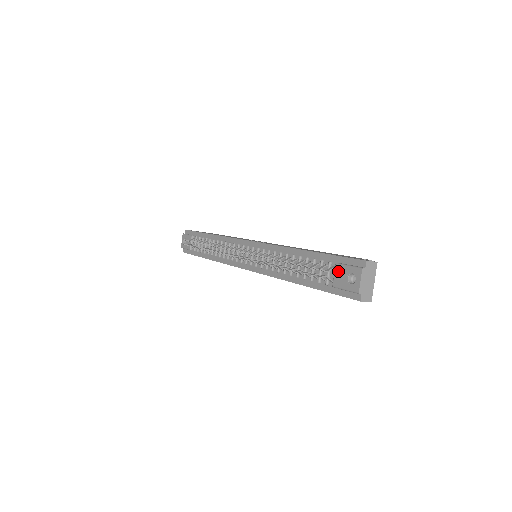
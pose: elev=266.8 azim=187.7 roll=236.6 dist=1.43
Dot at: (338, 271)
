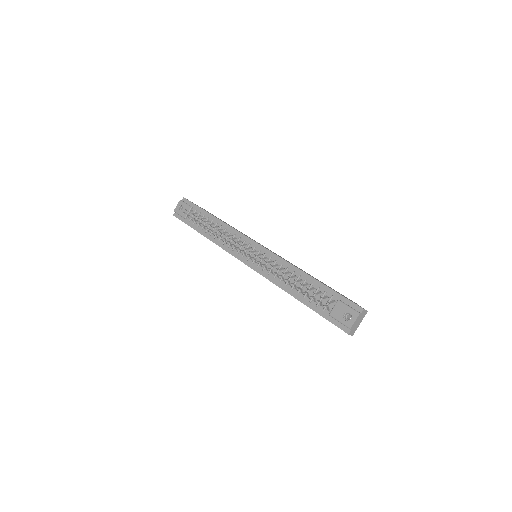
Dot at: (338, 306)
